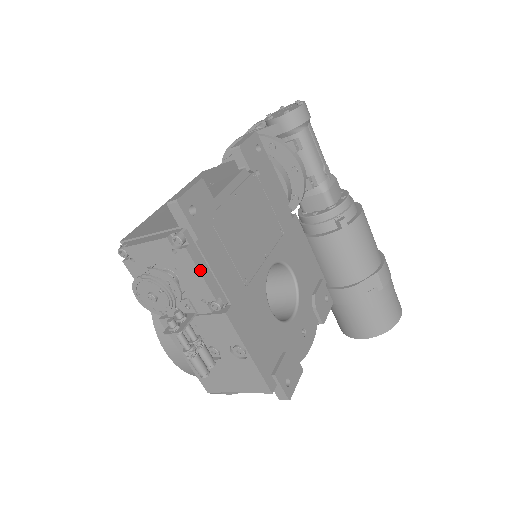
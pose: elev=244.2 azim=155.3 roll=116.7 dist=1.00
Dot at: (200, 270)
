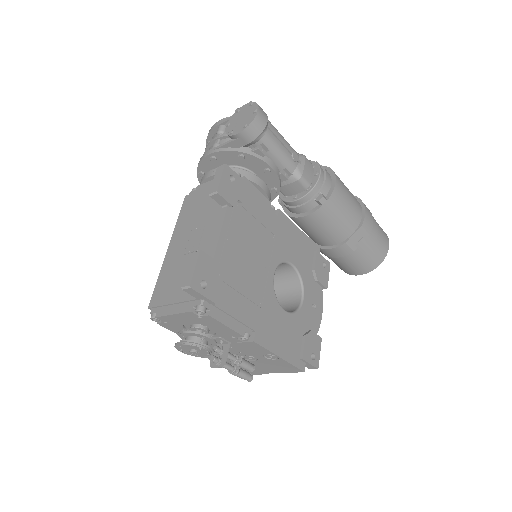
Dot at: (225, 323)
